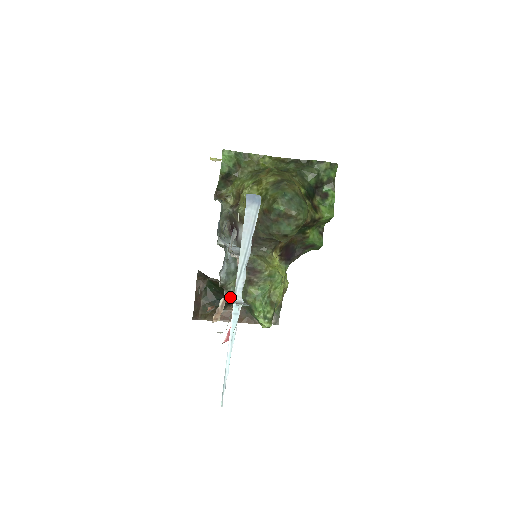
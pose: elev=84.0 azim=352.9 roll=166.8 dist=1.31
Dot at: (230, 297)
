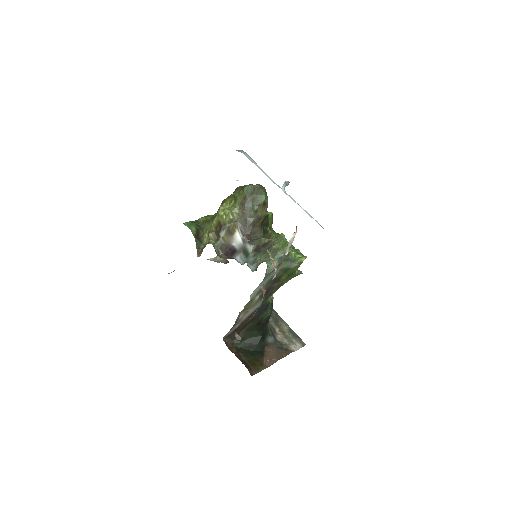
Dot at: (268, 263)
